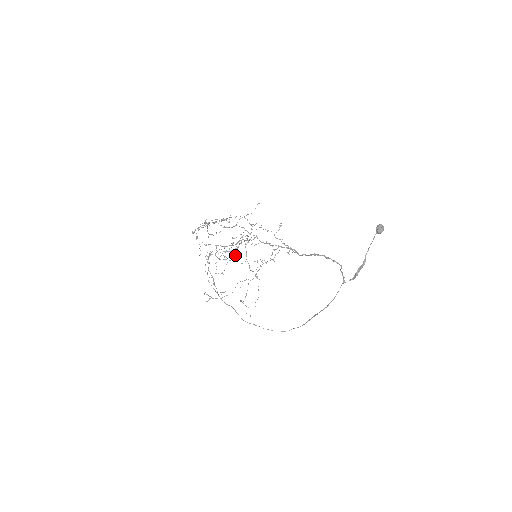
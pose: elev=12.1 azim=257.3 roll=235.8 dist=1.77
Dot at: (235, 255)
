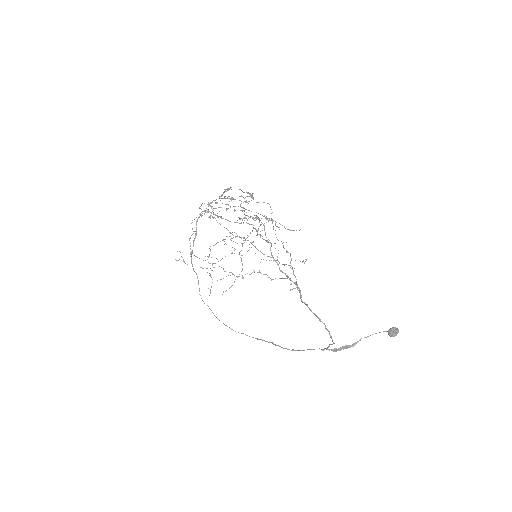
Dot at: occluded
